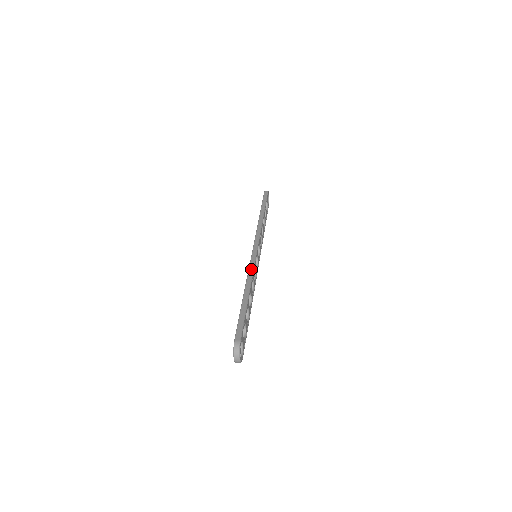
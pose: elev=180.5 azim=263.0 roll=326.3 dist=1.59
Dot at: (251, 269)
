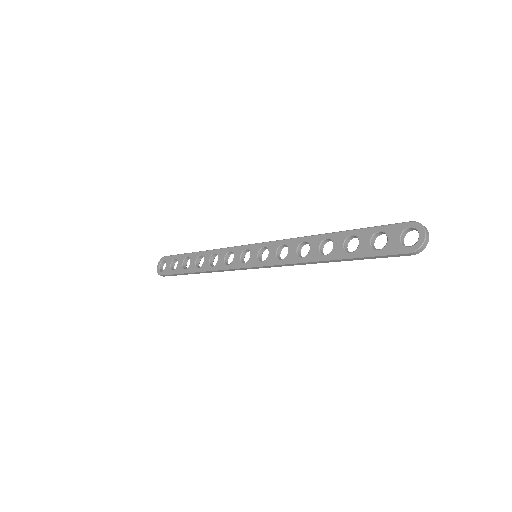
Dot at: (294, 238)
